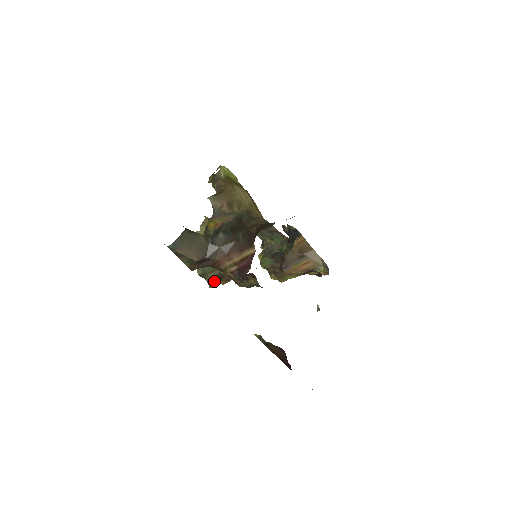
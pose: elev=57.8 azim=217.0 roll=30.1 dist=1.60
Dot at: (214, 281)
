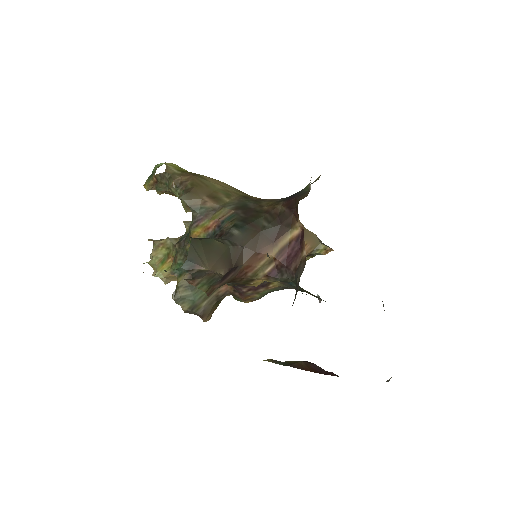
Dot at: (209, 311)
